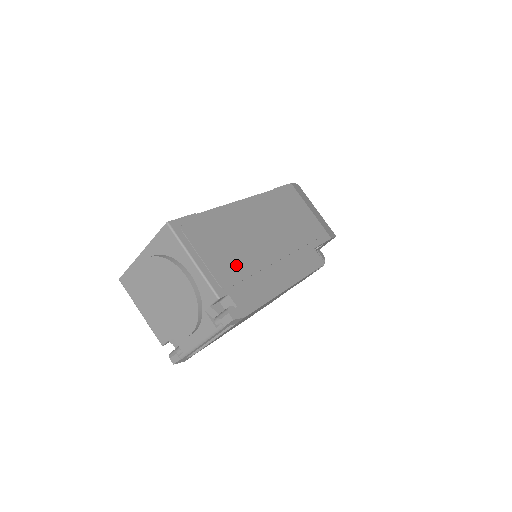
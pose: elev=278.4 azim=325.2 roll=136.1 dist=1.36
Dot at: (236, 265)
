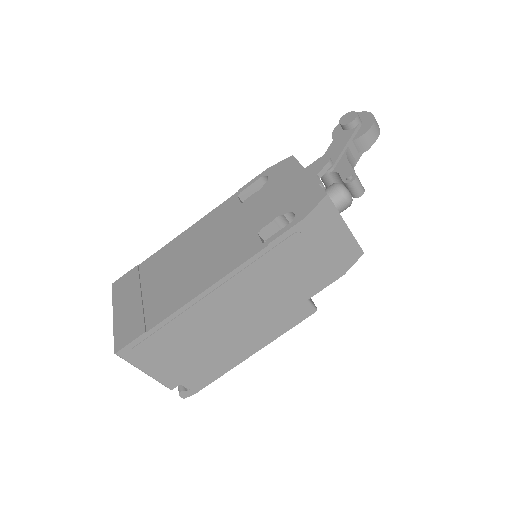
Dot at: (191, 361)
